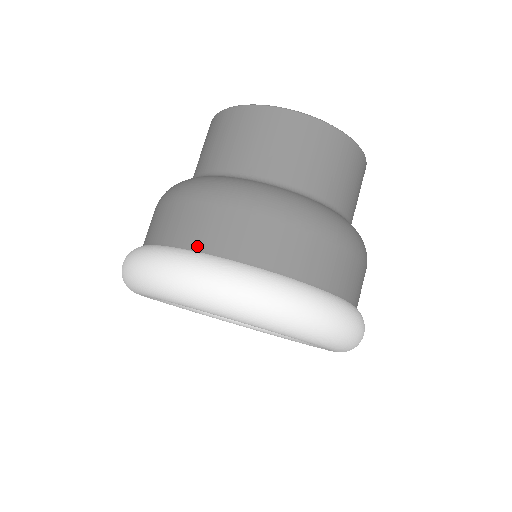
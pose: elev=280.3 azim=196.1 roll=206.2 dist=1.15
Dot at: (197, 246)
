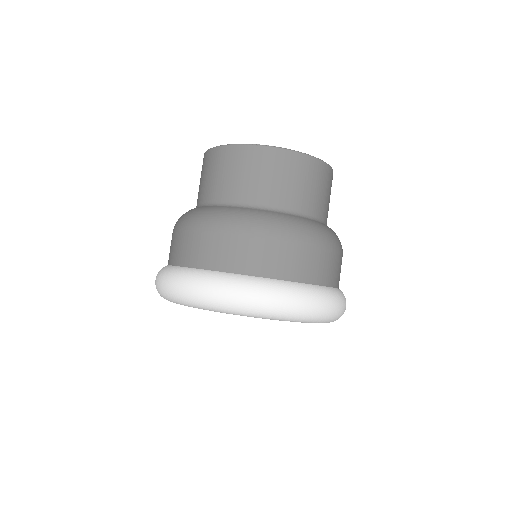
Dot at: (310, 280)
